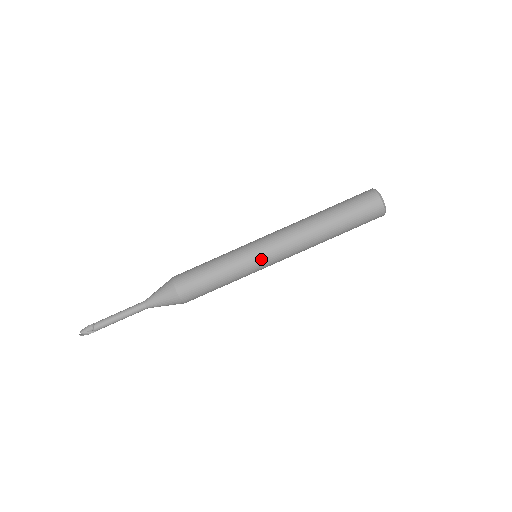
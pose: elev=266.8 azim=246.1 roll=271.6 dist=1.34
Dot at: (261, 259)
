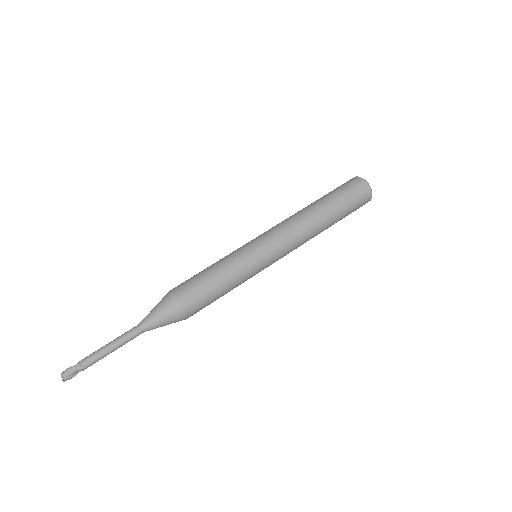
Dot at: (268, 262)
